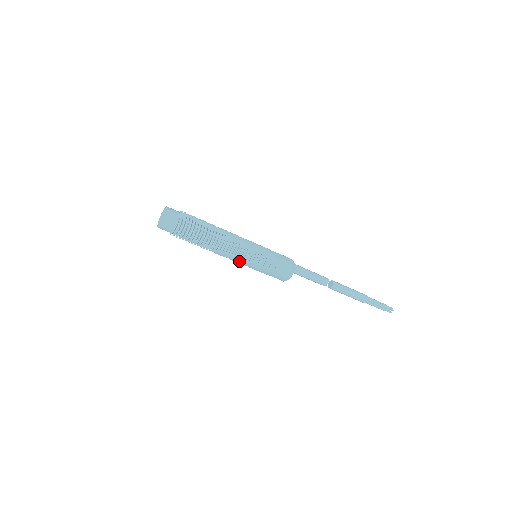
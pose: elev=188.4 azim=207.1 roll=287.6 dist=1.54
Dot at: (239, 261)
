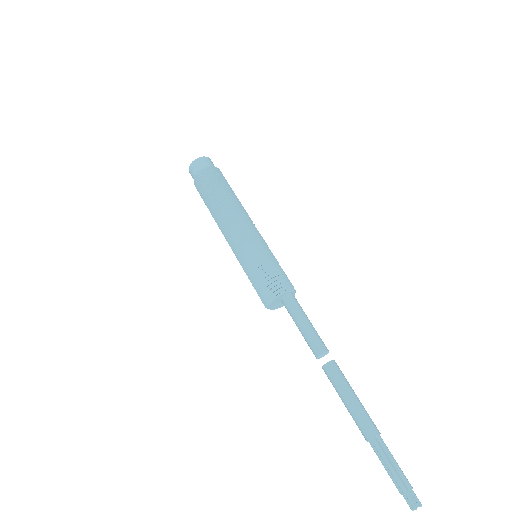
Dot at: occluded
